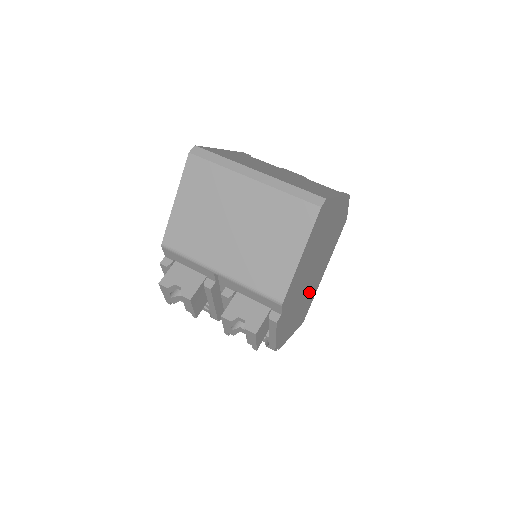
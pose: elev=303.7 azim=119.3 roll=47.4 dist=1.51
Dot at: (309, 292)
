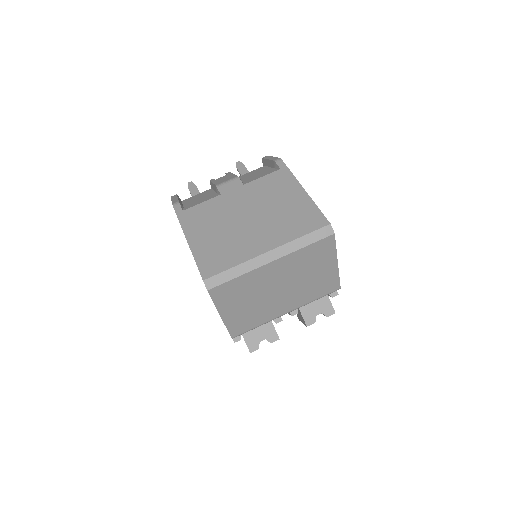
Dot at: occluded
